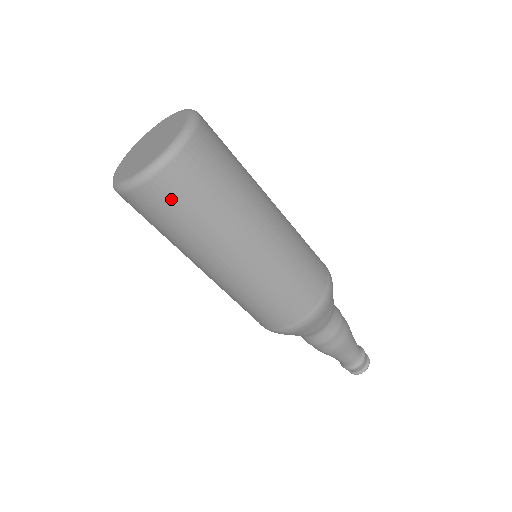
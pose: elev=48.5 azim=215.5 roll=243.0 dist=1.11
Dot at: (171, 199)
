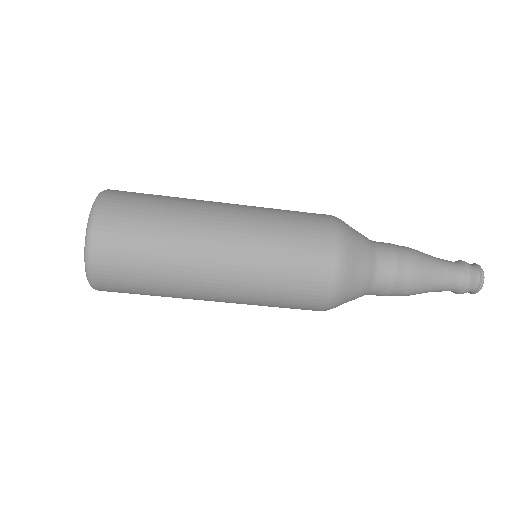
Dot at: occluded
